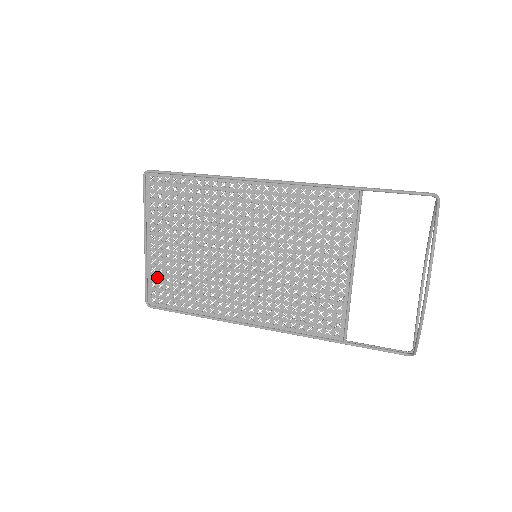
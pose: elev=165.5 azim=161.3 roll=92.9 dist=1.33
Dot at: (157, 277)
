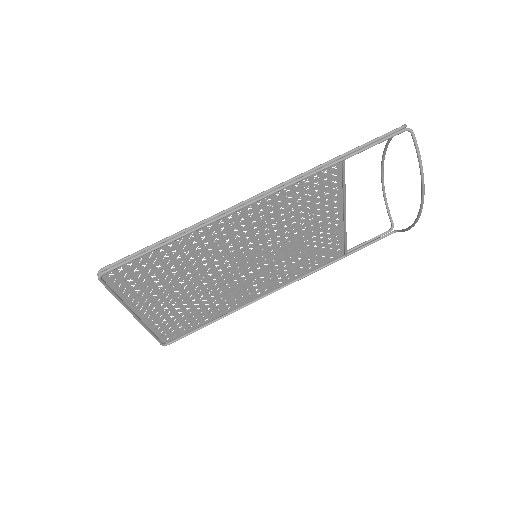
Dot at: (163, 326)
